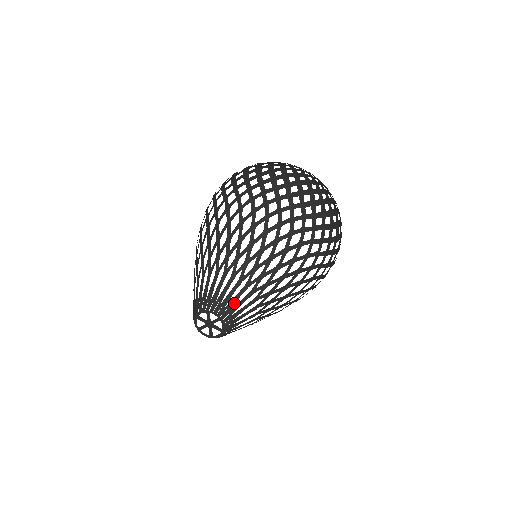
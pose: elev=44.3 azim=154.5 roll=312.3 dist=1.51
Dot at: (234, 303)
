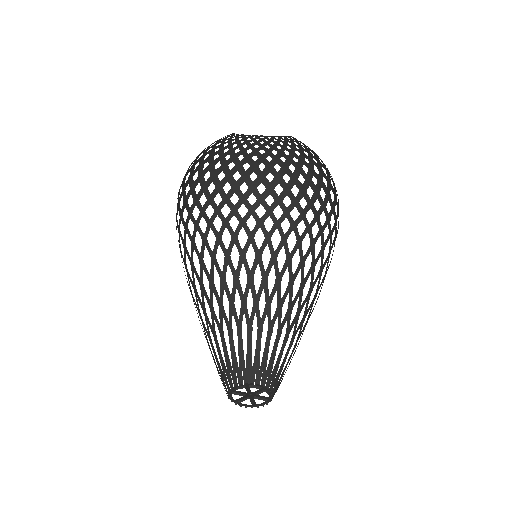
Dot at: occluded
